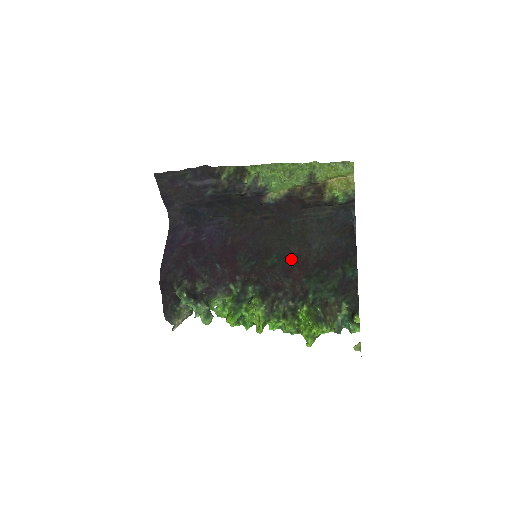
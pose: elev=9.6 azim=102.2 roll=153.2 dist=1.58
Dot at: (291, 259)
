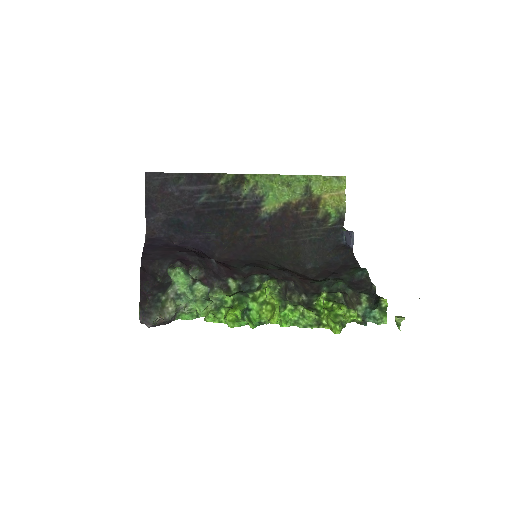
Dot at: (289, 270)
